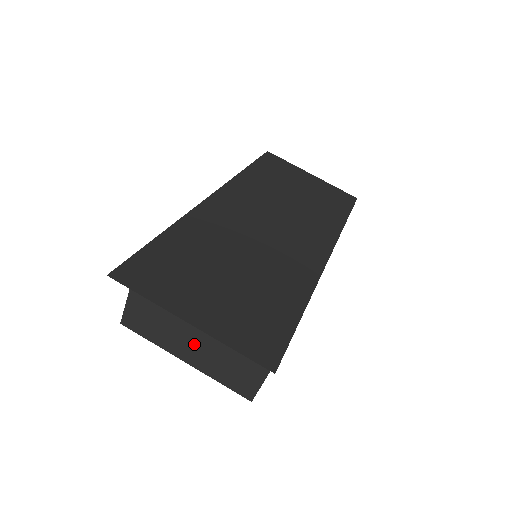
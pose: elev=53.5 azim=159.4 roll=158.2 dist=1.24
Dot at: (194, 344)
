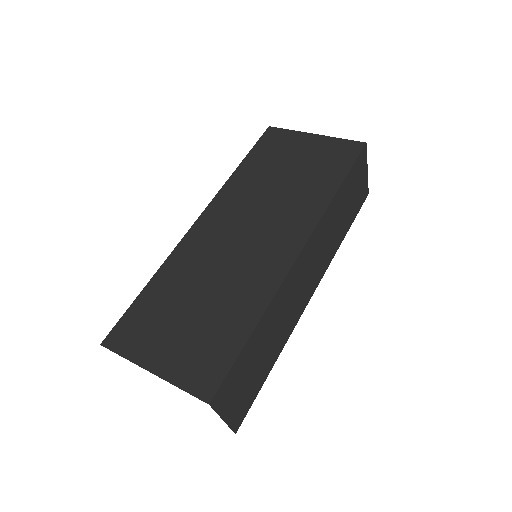
Dot at: occluded
